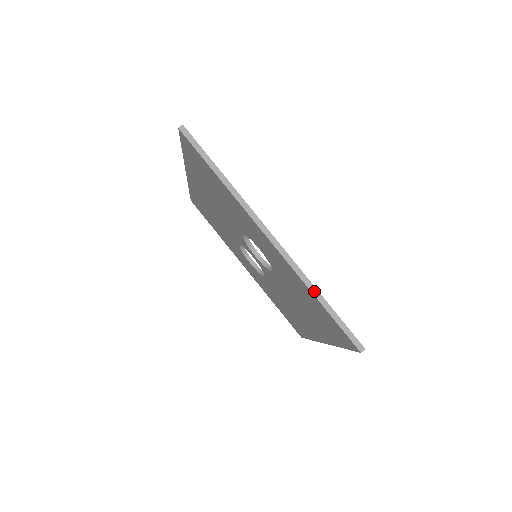
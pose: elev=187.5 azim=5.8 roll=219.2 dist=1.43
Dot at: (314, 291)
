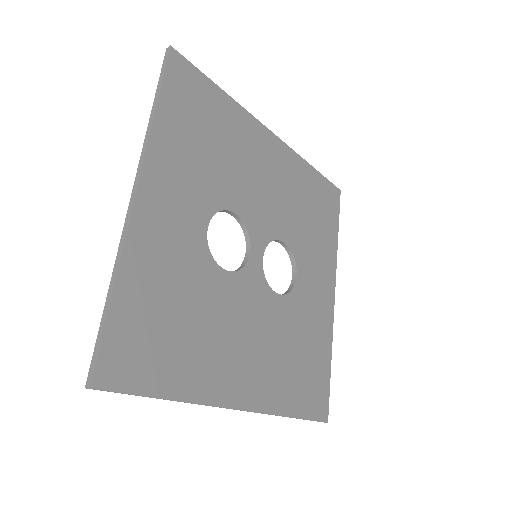
Dot at: (113, 278)
